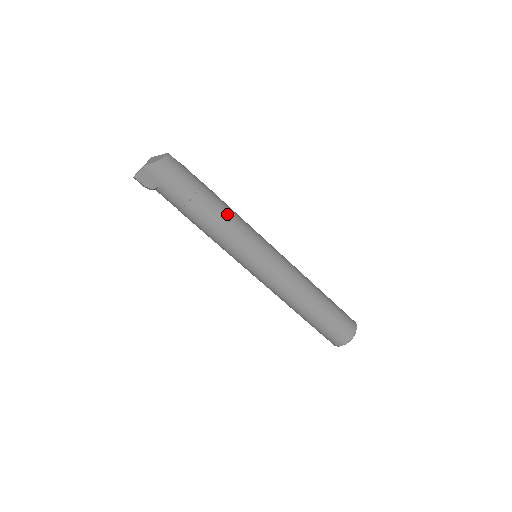
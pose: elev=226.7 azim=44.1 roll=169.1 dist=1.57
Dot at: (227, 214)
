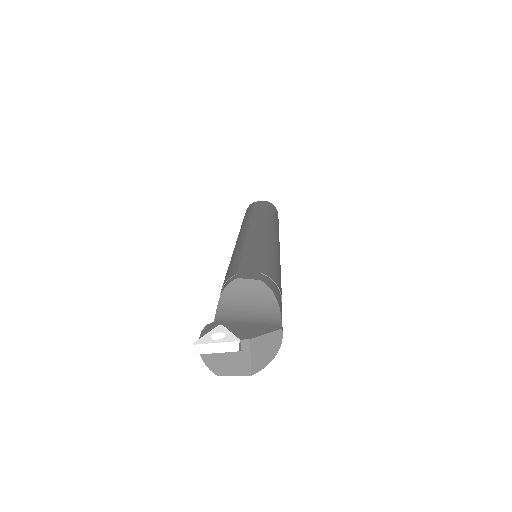
Dot at: occluded
